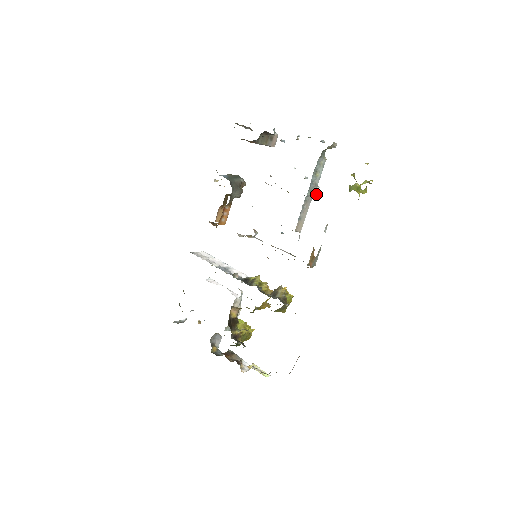
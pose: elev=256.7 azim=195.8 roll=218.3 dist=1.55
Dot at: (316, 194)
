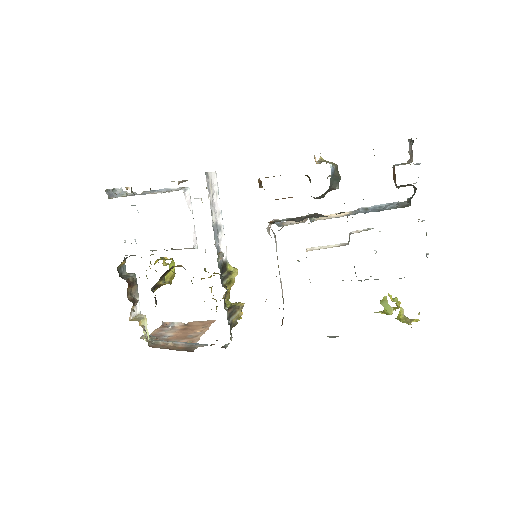
Dot at: occluded
